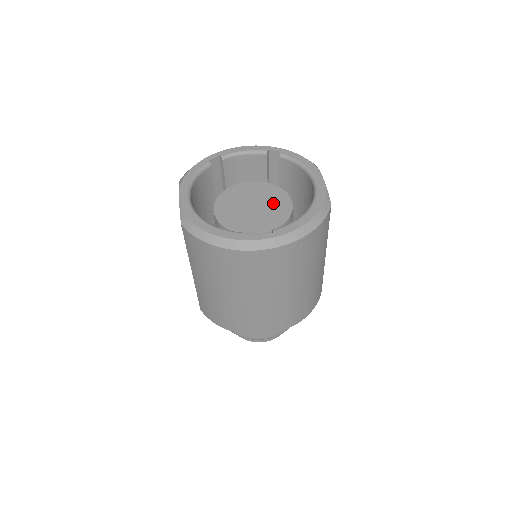
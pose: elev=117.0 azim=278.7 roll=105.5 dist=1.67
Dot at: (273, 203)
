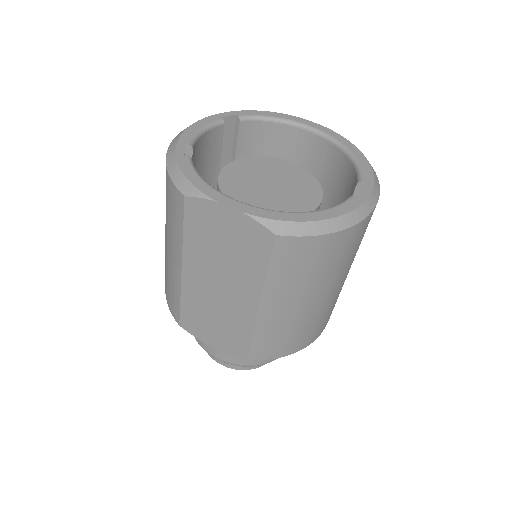
Dot at: (281, 172)
